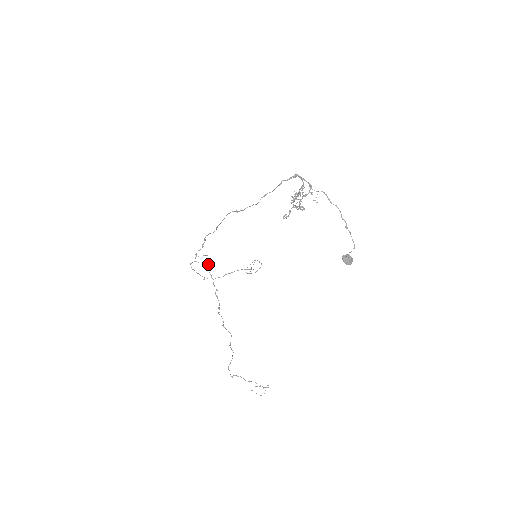
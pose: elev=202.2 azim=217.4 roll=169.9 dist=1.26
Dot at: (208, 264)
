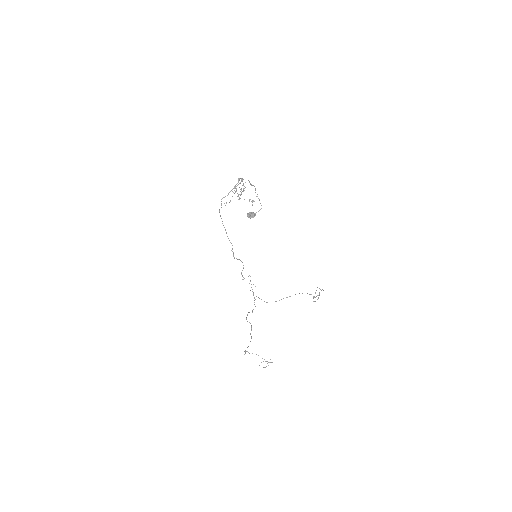
Dot at: occluded
